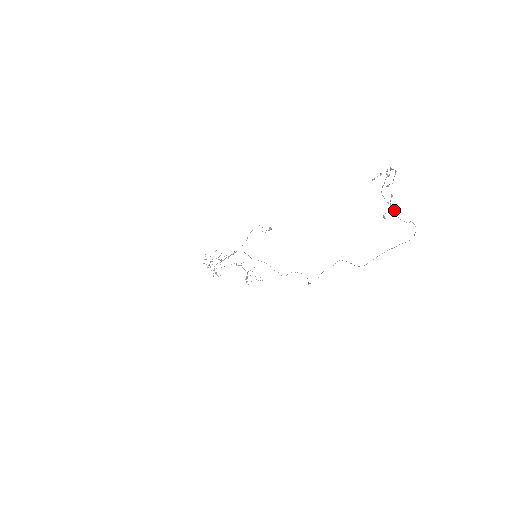
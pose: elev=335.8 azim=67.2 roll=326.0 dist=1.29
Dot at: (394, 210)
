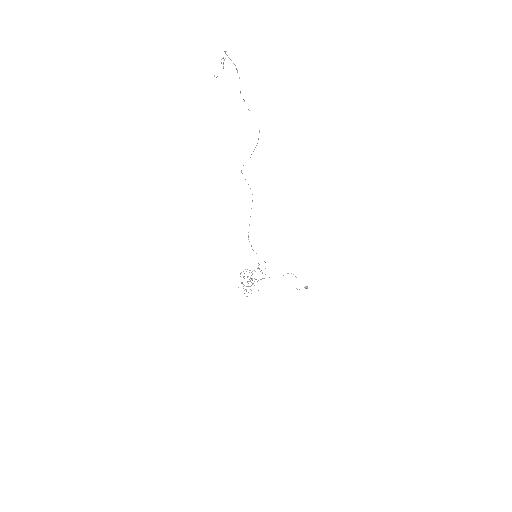
Dot at: (244, 101)
